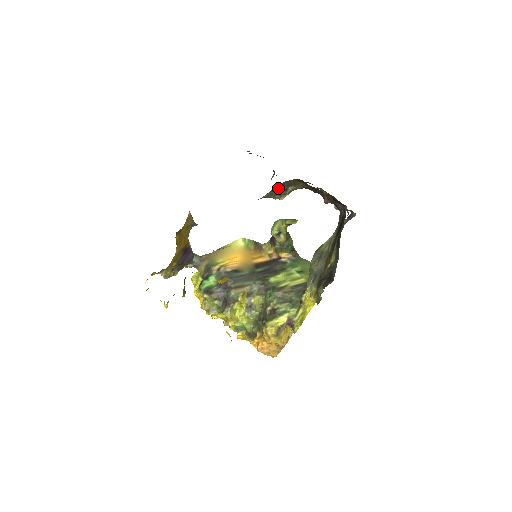
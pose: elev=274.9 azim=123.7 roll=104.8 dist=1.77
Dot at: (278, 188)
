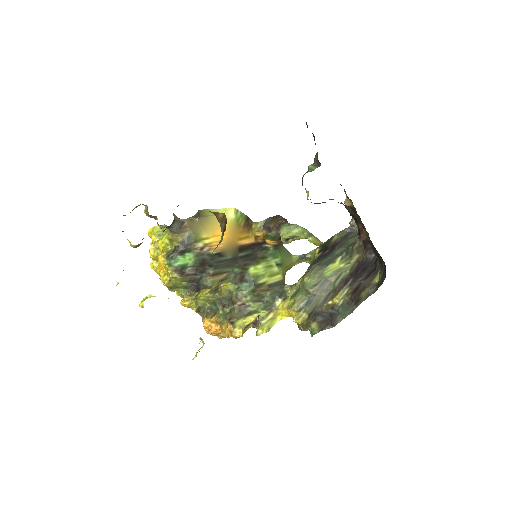
Dot at: occluded
